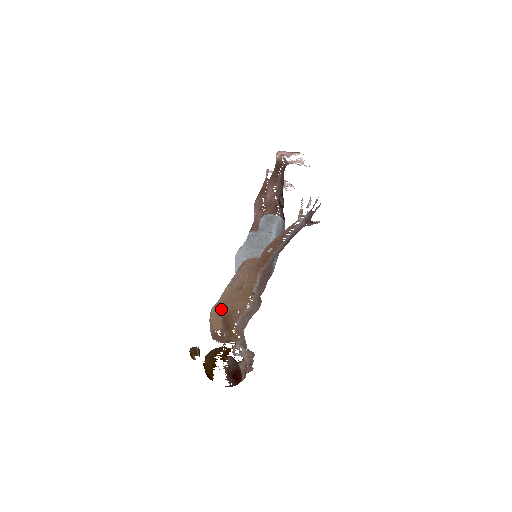
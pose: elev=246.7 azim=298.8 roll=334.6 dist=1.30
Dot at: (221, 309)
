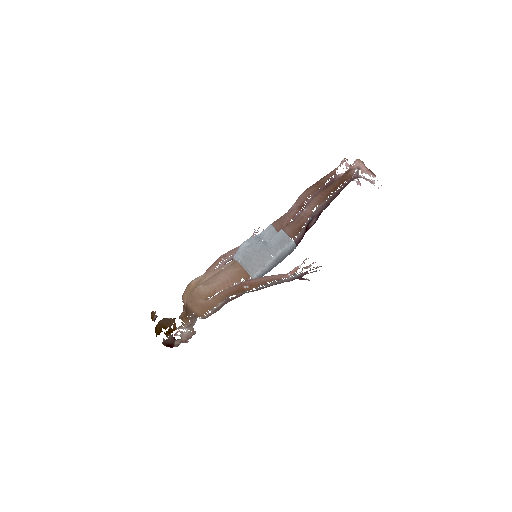
Dot at: (189, 298)
